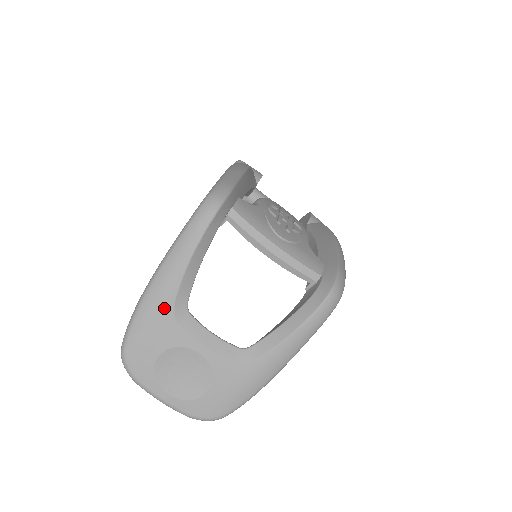
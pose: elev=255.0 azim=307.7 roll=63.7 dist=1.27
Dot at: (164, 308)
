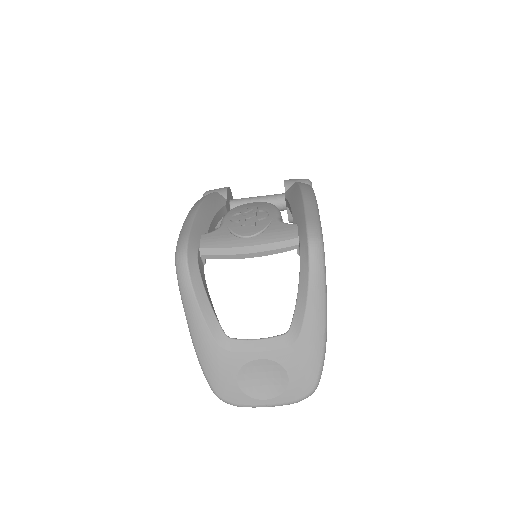
Dot at: (212, 349)
